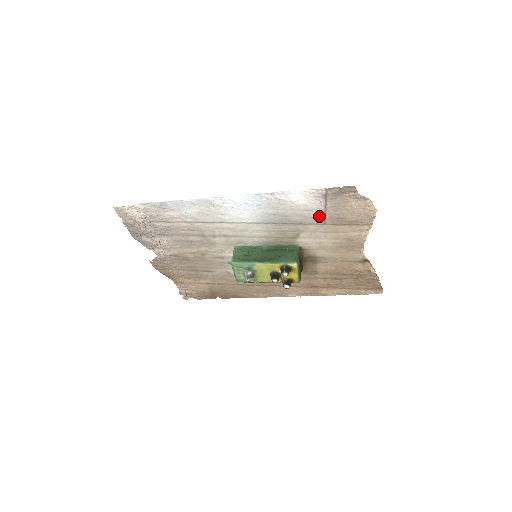
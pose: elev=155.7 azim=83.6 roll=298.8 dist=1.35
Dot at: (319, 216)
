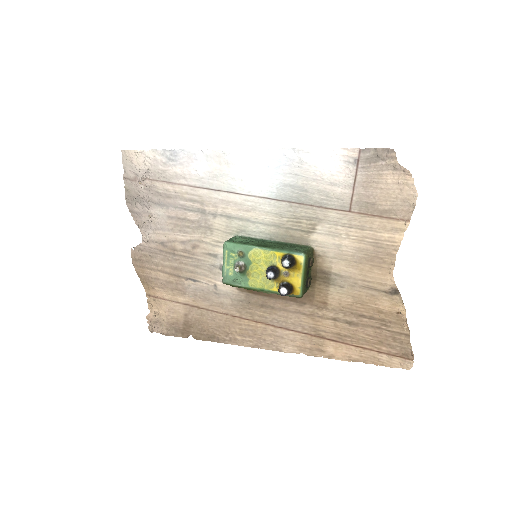
Dot at: (345, 196)
